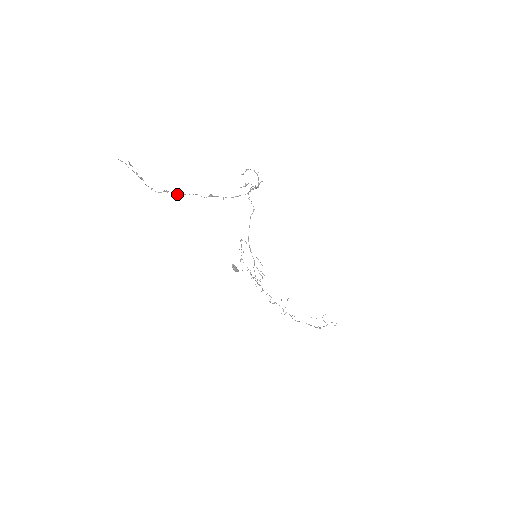
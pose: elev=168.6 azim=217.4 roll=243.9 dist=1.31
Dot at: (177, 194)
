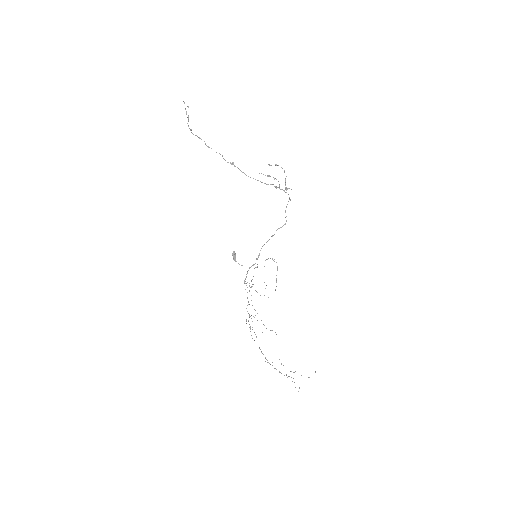
Dot at: occluded
